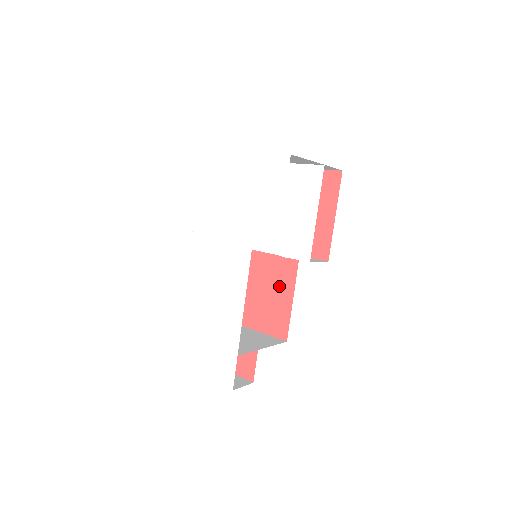
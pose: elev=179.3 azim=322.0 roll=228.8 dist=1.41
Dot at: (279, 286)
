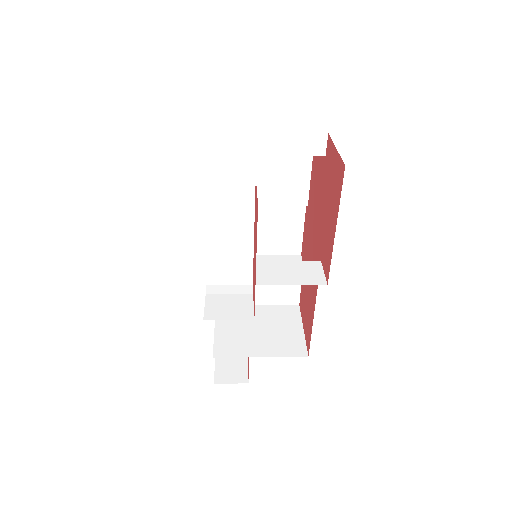
Dot at: (311, 290)
